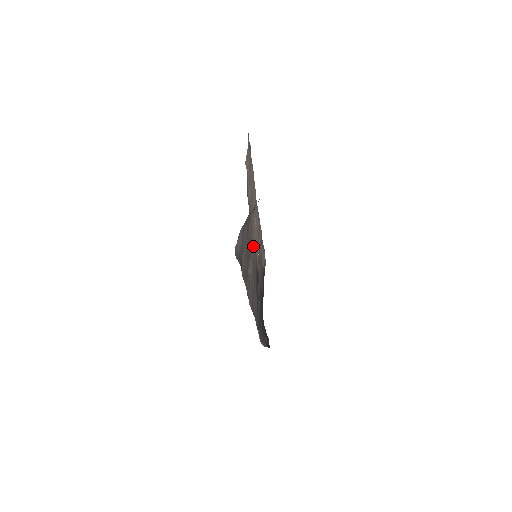
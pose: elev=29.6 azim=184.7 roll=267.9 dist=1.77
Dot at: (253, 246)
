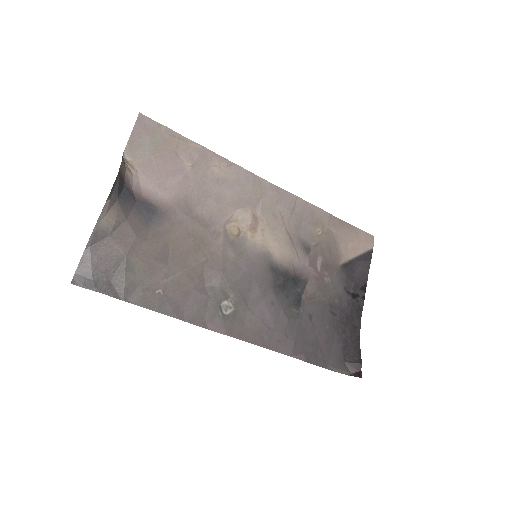
Dot at: (237, 246)
